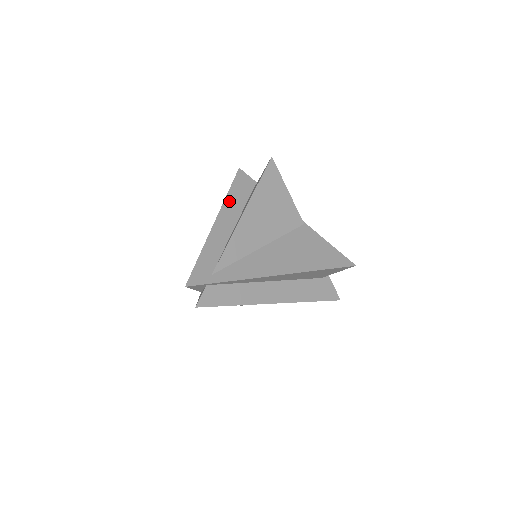
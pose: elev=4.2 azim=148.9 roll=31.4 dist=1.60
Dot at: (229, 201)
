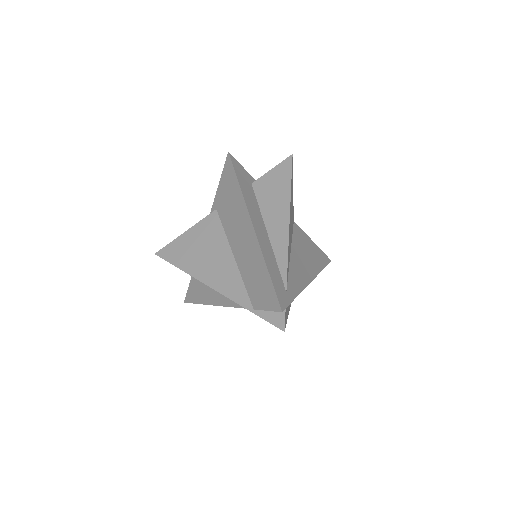
Dot at: (247, 197)
